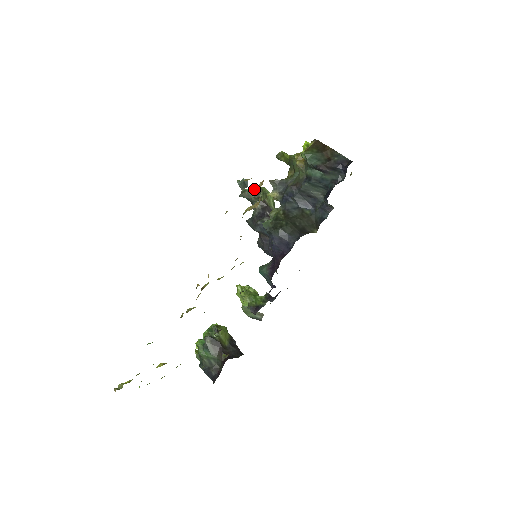
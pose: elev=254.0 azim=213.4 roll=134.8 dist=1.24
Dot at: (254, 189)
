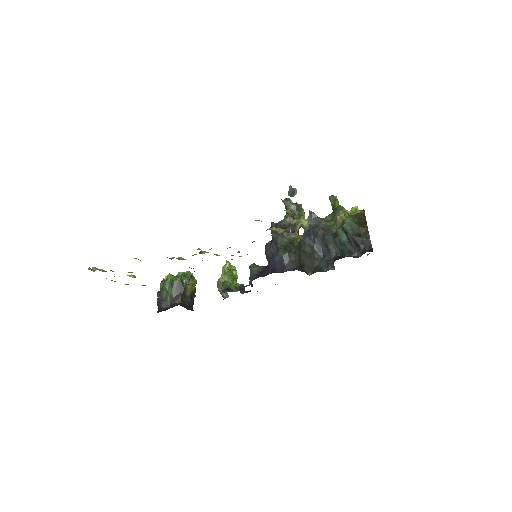
Dot at: (296, 203)
